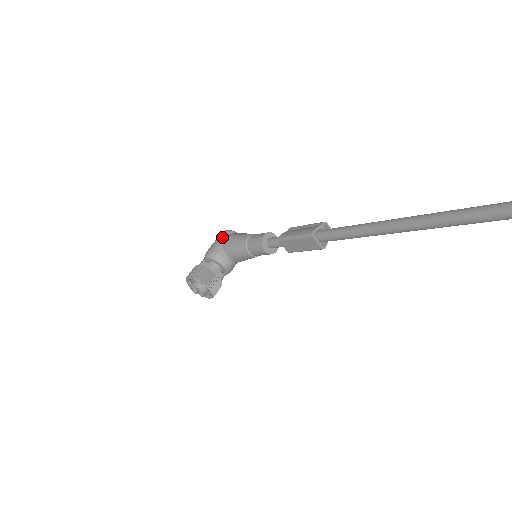
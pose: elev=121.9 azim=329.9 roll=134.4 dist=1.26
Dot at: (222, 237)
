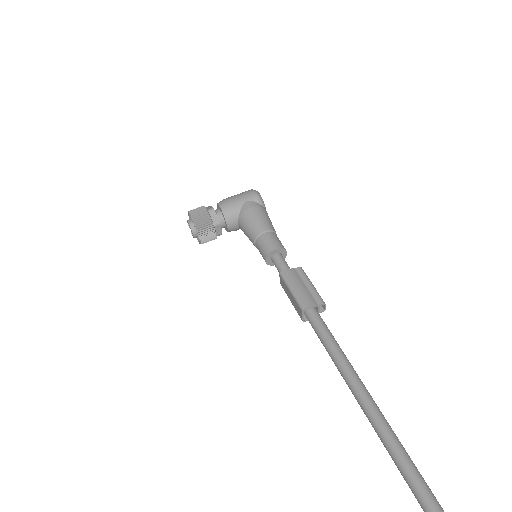
Dot at: (248, 199)
